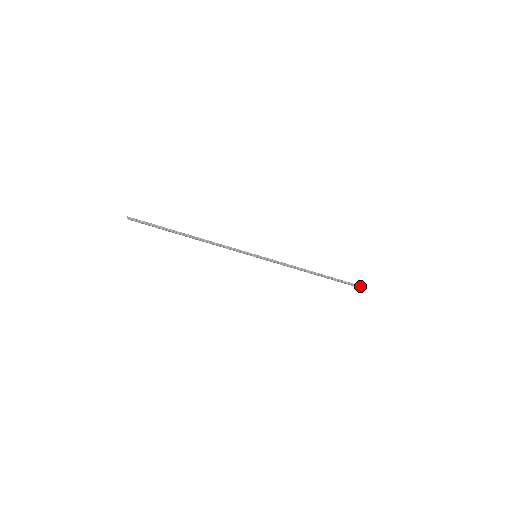
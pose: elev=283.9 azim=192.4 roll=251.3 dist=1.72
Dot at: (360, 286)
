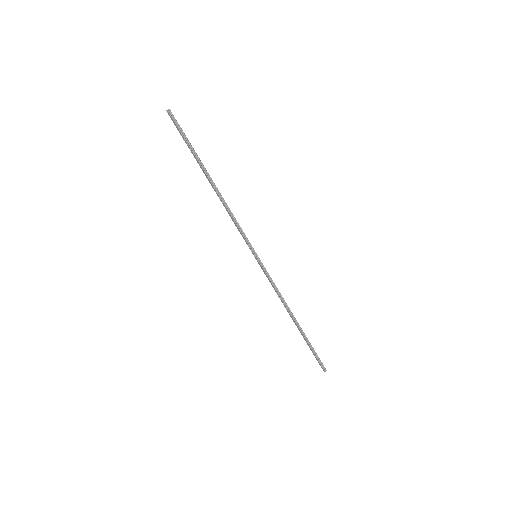
Dot at: (322, 364)
